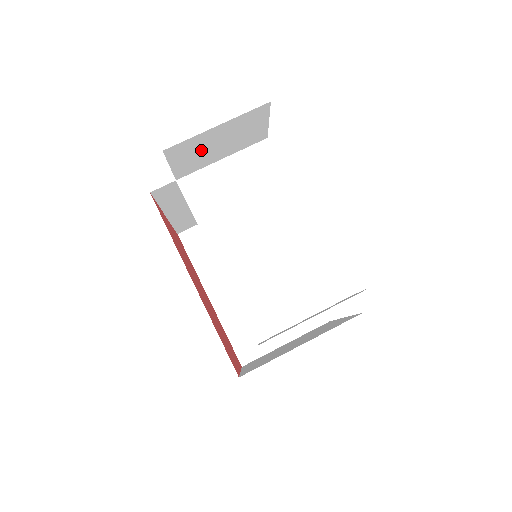
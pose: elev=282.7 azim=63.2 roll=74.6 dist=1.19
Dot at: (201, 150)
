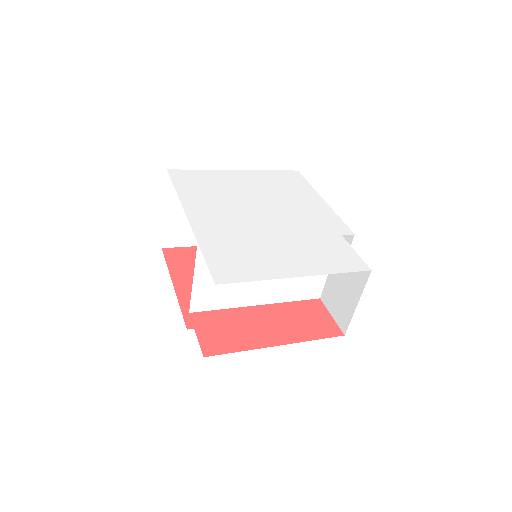
Dot at: occluded
